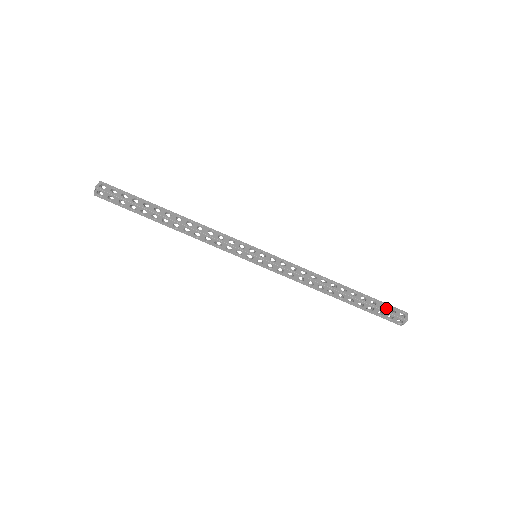
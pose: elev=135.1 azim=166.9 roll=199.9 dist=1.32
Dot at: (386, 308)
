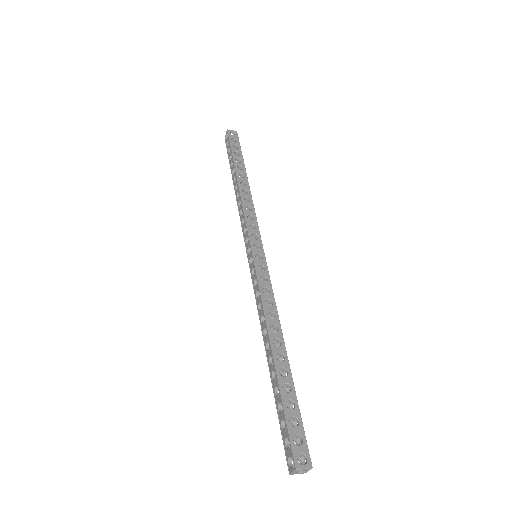
Dot at: occluded
